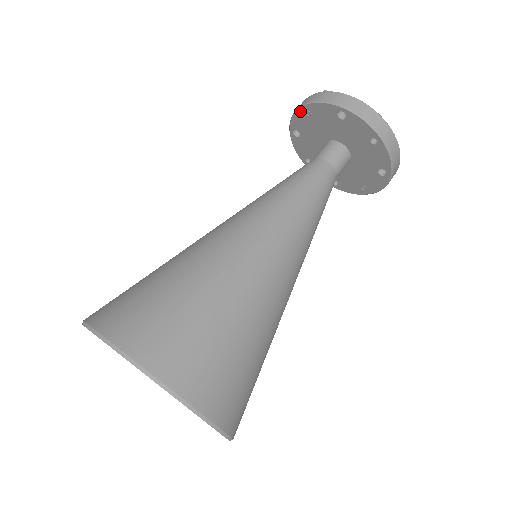
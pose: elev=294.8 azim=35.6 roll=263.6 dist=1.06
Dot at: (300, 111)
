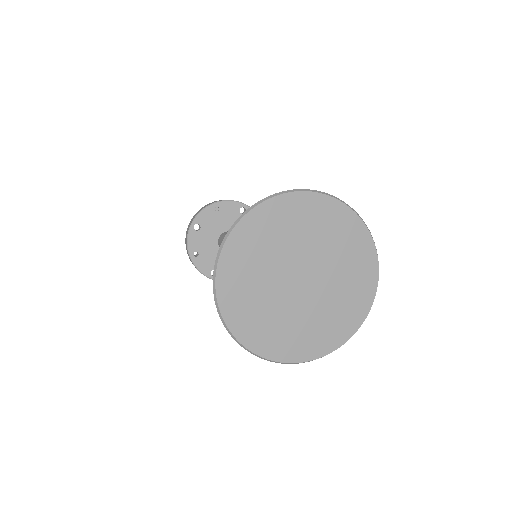
Dot at: (210, 207)
